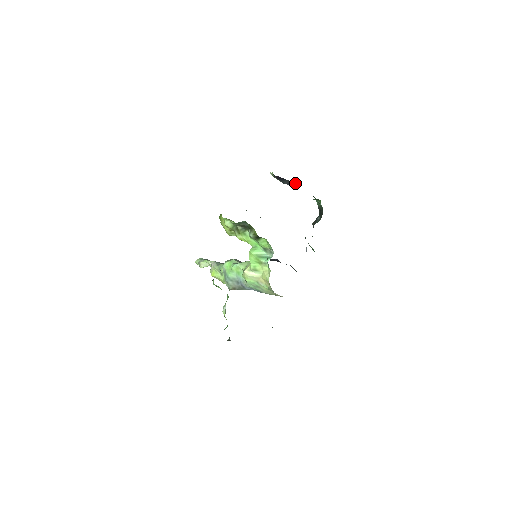
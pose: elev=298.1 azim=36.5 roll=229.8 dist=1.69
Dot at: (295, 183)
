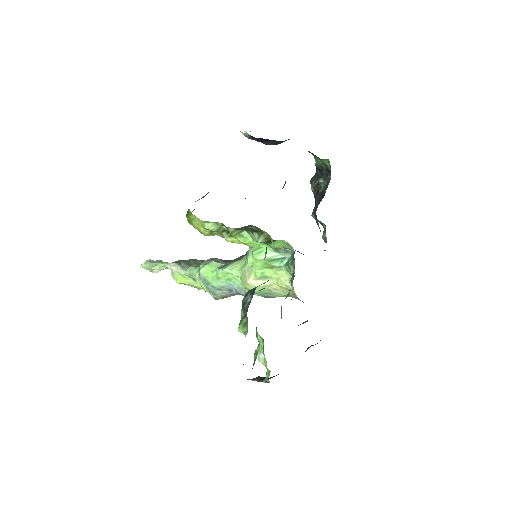
Dot at: (284, 141)
